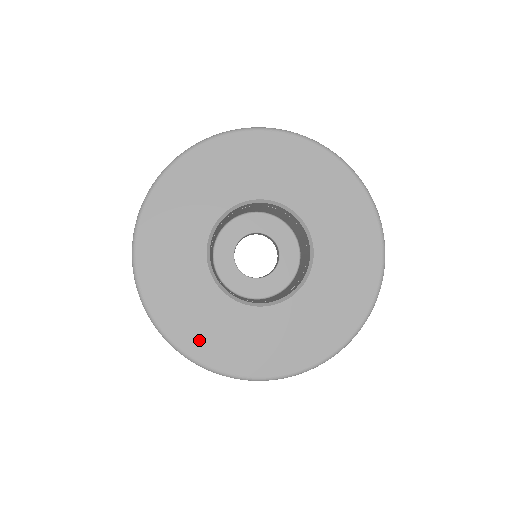
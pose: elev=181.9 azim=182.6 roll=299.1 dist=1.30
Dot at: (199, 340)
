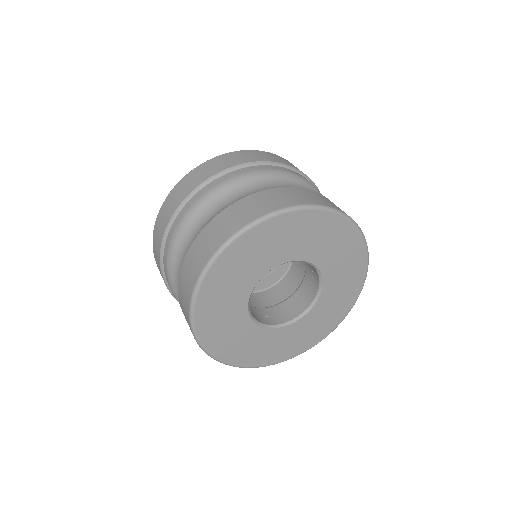
Dot at: (240, 355)
